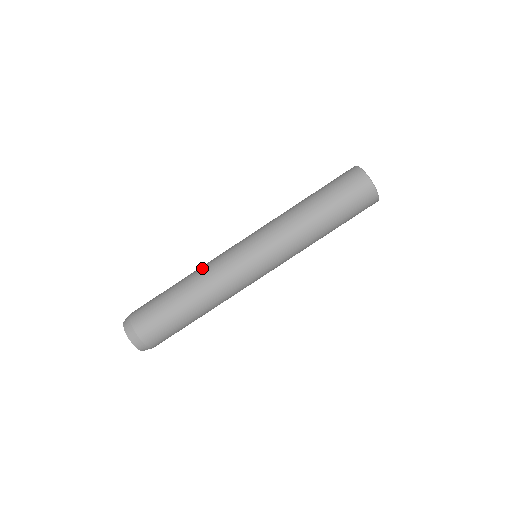
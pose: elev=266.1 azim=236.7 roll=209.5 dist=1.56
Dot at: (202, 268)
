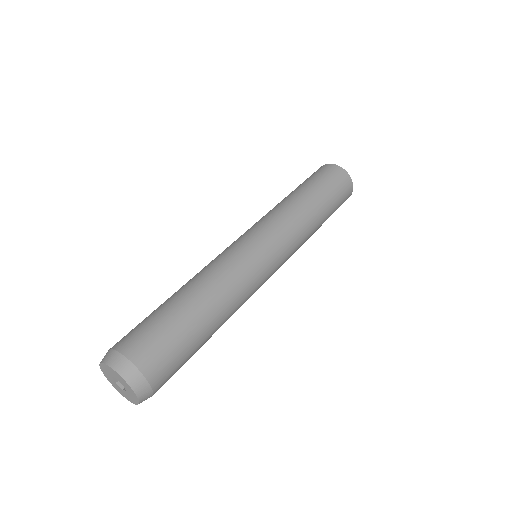
Dot at: occluded
